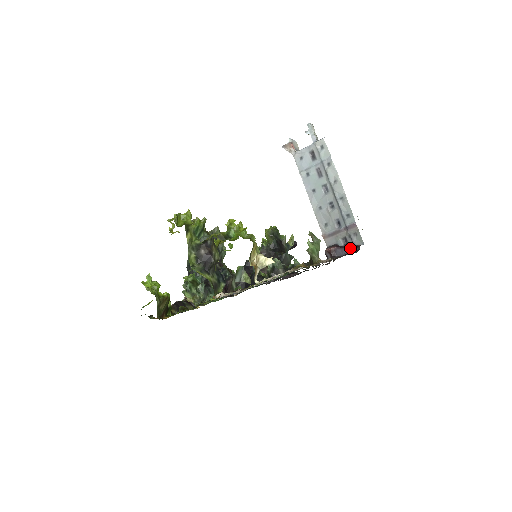
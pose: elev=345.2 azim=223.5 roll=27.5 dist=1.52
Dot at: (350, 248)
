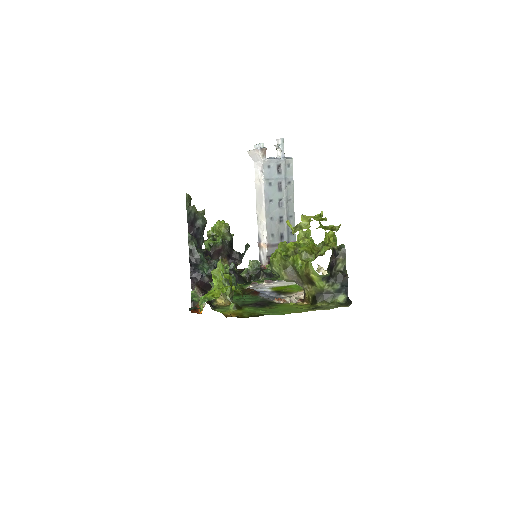
Dot at: occluded
